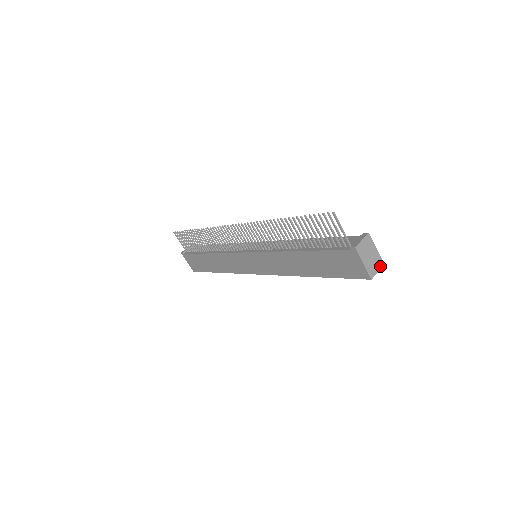
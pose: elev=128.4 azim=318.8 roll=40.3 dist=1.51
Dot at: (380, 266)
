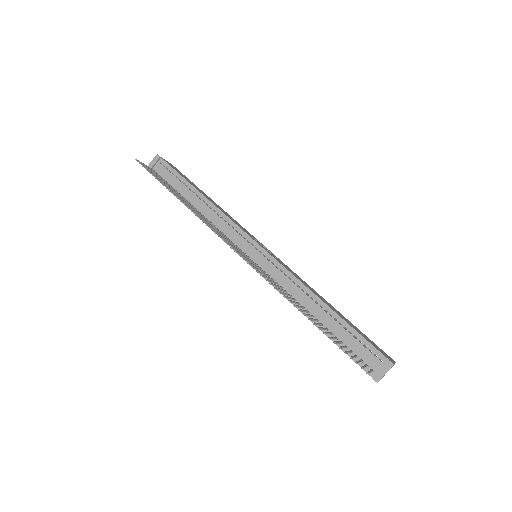
Dot at: occluded
